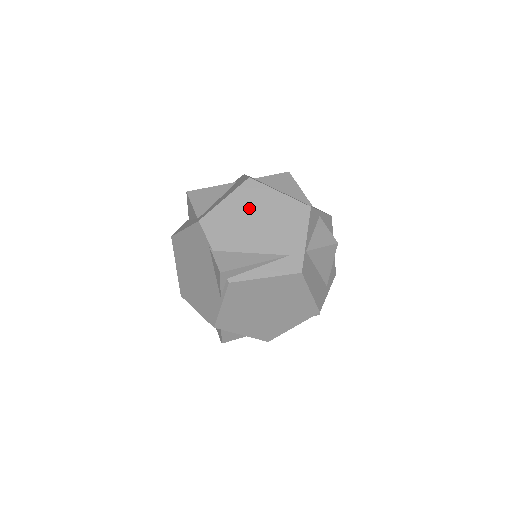
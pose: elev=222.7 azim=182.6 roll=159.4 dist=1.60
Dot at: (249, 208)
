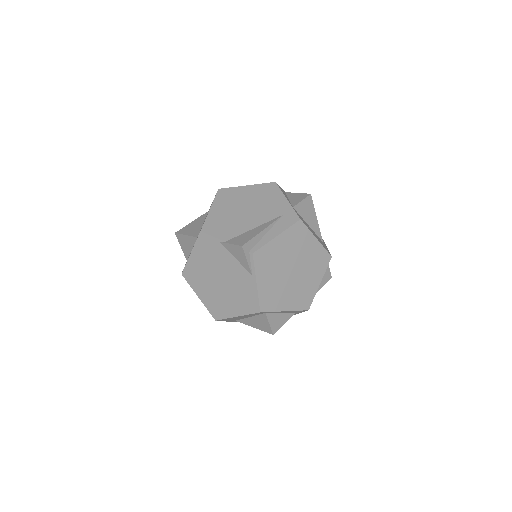
Dot at: (232, 205)
